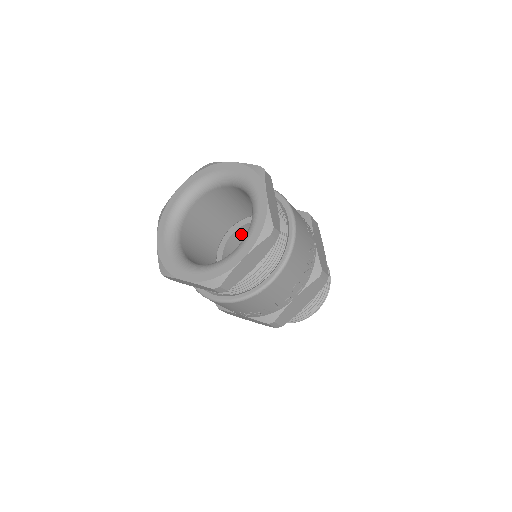
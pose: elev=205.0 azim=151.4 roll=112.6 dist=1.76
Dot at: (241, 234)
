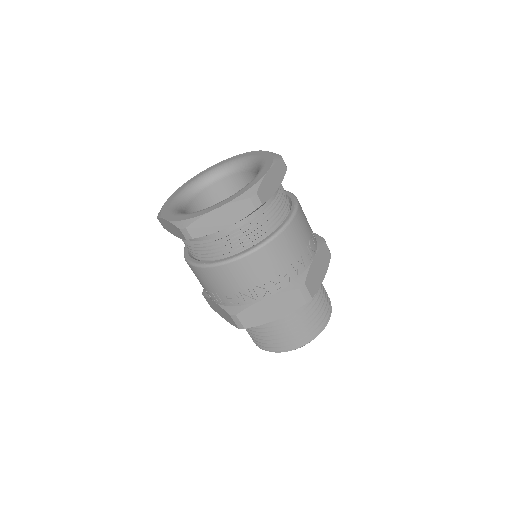
Dot at: occluded
